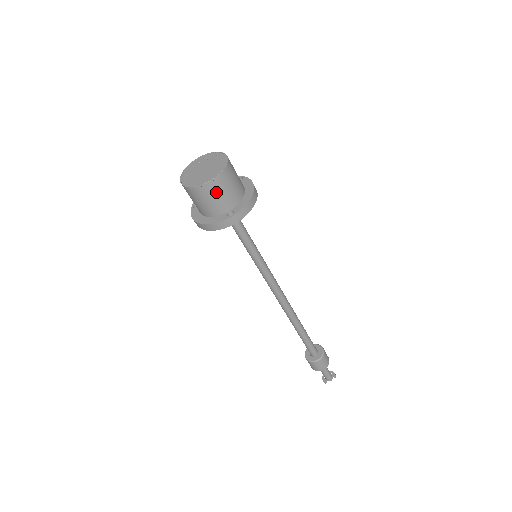
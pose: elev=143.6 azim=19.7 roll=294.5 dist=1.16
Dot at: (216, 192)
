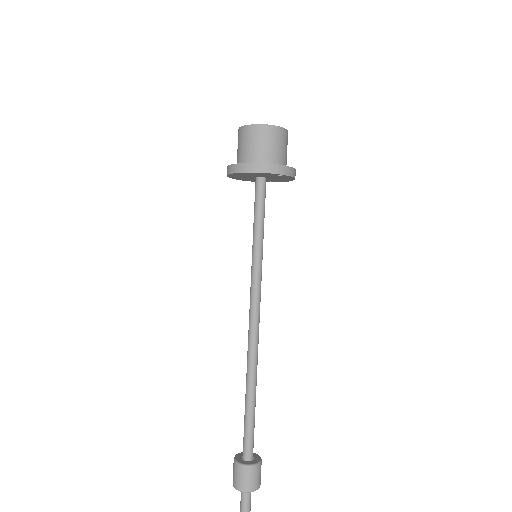
Dot at: (277, 140)
